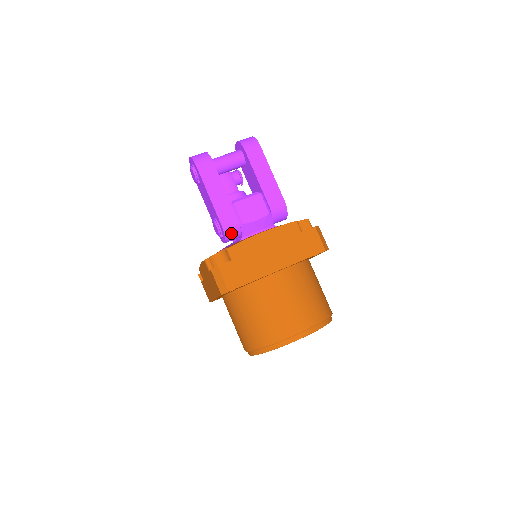
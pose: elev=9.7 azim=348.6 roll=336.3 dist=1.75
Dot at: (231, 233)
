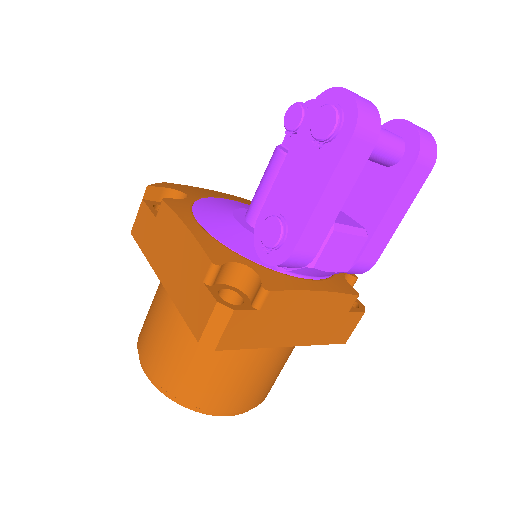
Dot at: (287, 265)
